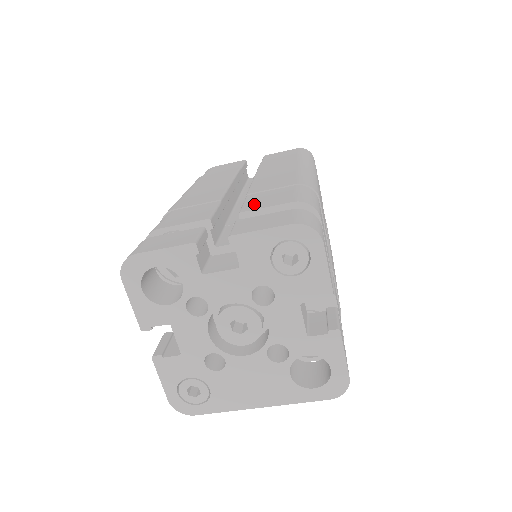
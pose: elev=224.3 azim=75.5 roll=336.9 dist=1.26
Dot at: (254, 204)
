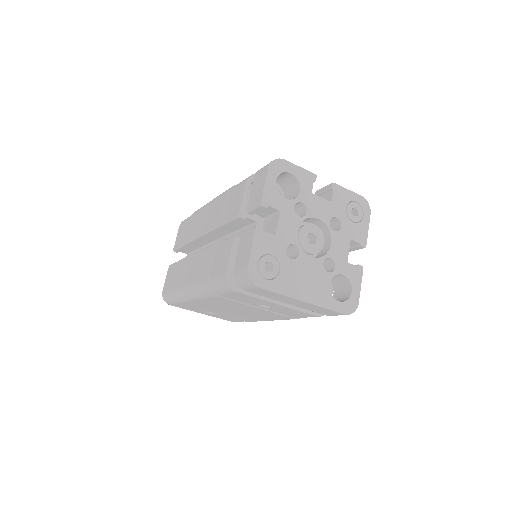
Dot at: occluded
